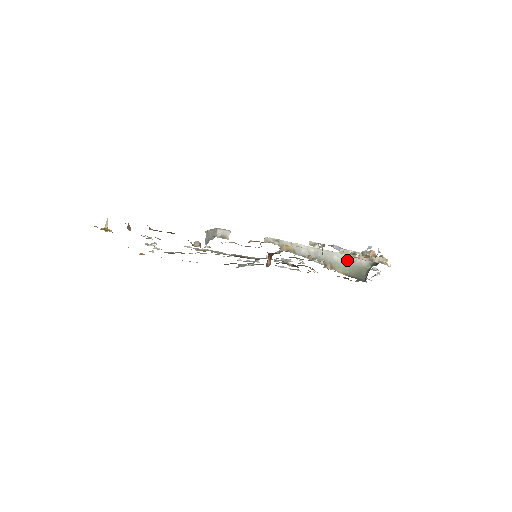
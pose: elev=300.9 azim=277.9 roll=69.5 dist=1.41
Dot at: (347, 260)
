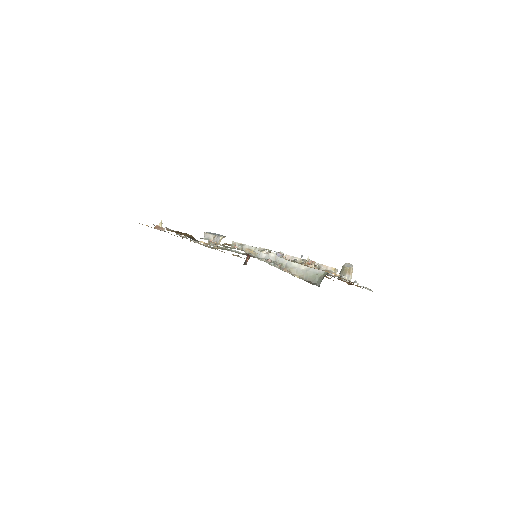
Dot at: occluded
